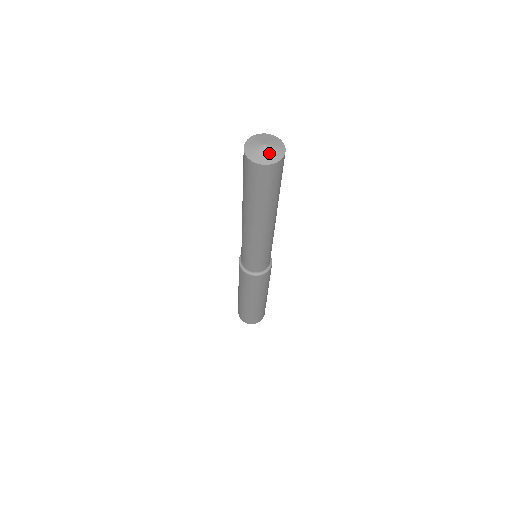
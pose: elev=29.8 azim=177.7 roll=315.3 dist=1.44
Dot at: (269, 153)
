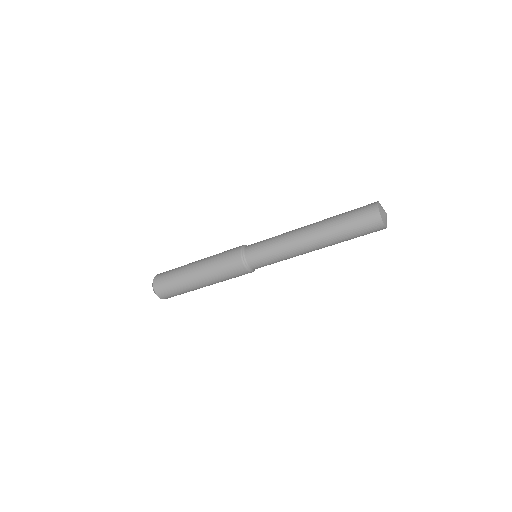
Dot at: occluded
